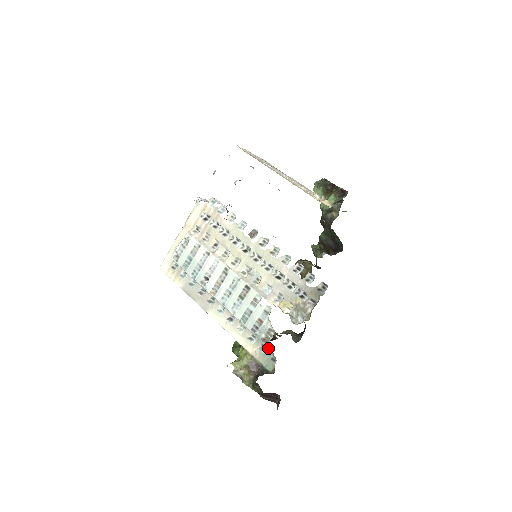
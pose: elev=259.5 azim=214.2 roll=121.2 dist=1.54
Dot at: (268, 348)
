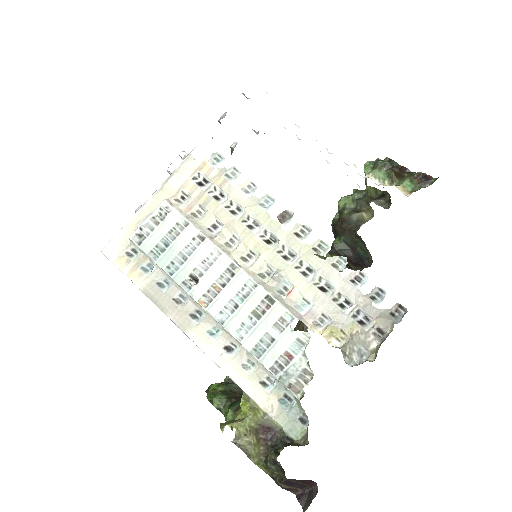
Dot at: (297, 401)
